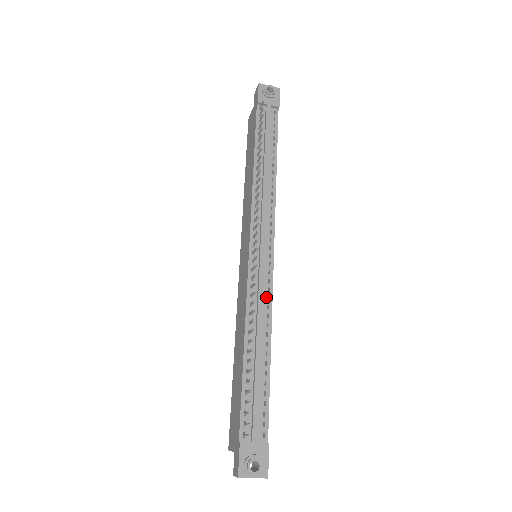
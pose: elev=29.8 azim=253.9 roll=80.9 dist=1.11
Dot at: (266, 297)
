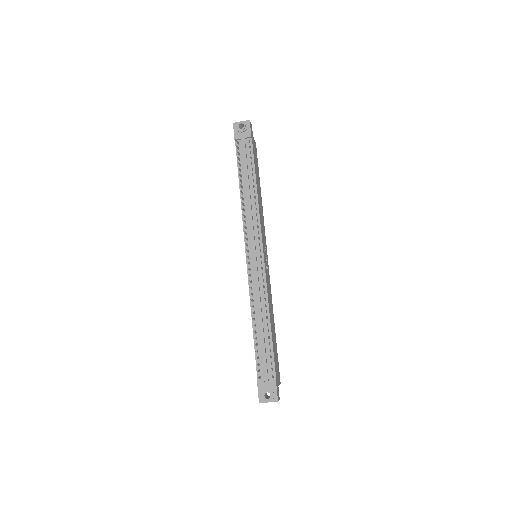
Dot at: (262, 286)
